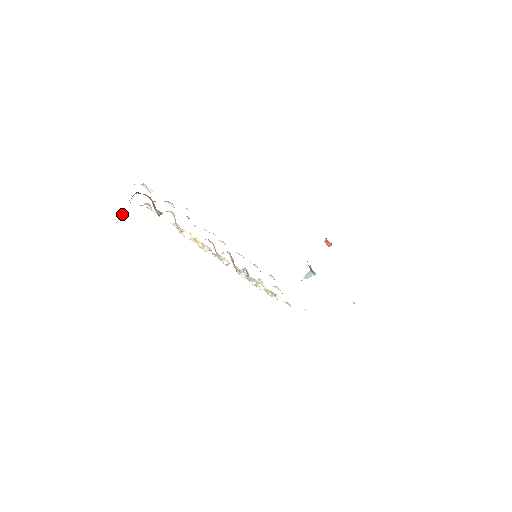
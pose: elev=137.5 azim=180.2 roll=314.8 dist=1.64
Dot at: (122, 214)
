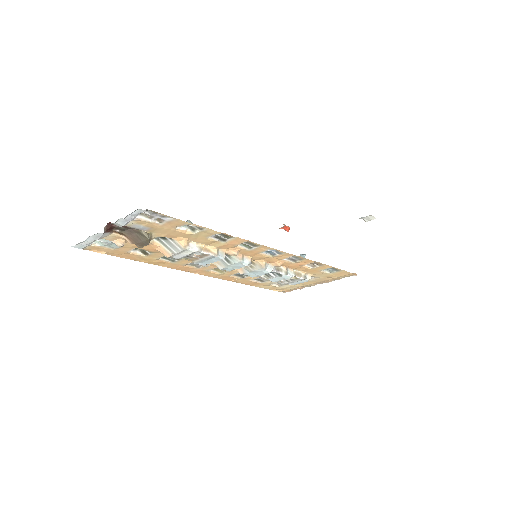
Dot at: occluded
